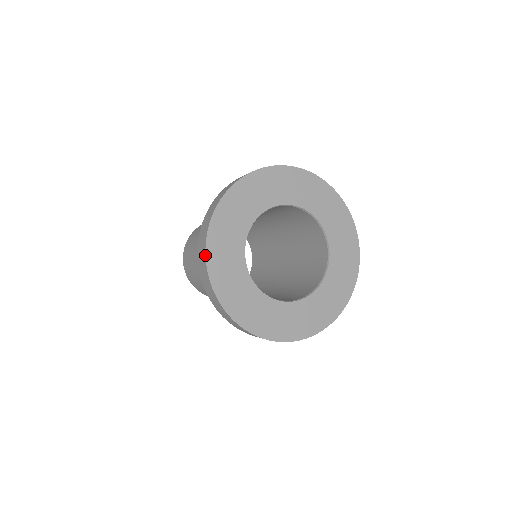
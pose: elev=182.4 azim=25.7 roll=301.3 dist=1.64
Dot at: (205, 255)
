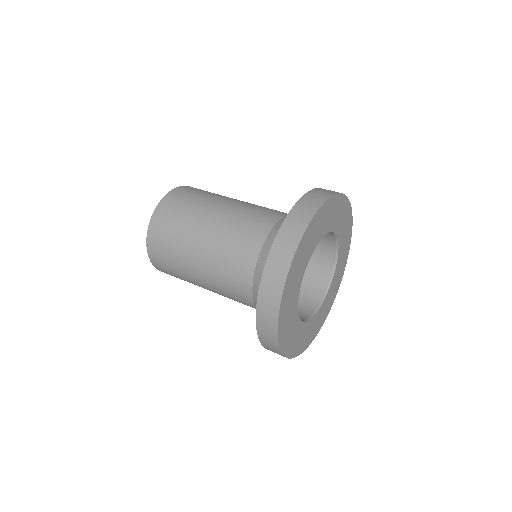
Dot at: (279, 346)
